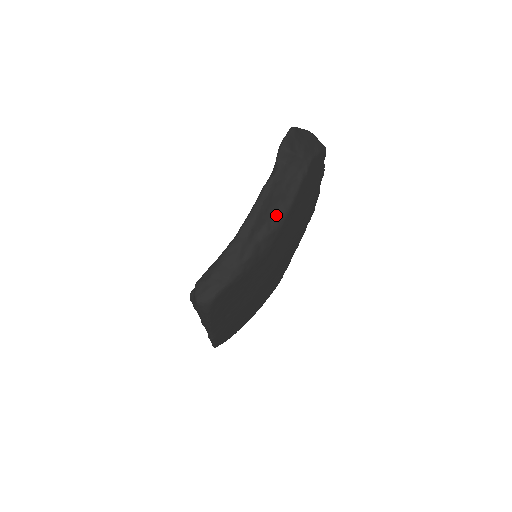
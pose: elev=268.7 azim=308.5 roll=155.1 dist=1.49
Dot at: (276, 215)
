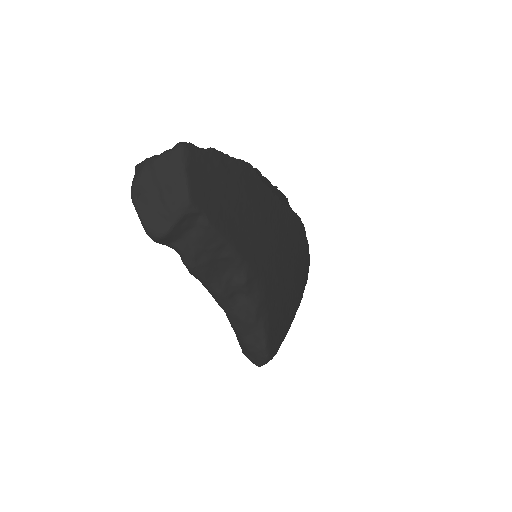
Dot at: (230, 267)
